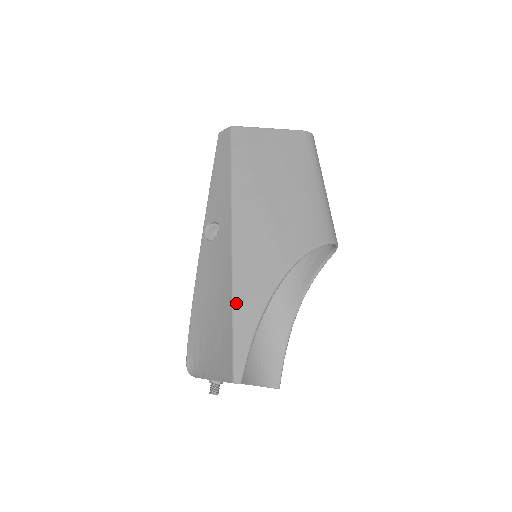
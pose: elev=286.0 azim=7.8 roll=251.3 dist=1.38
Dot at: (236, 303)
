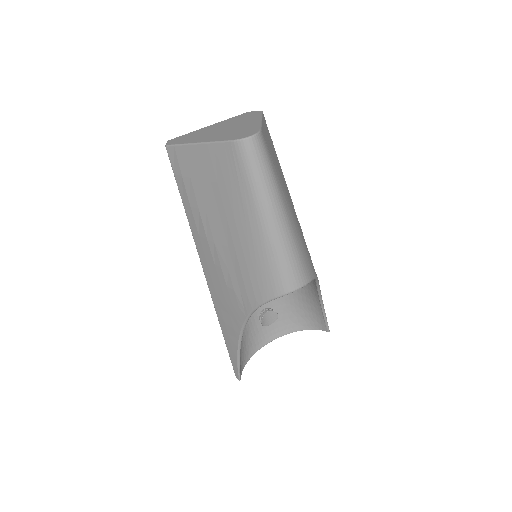
Dot at: (222, 329)
